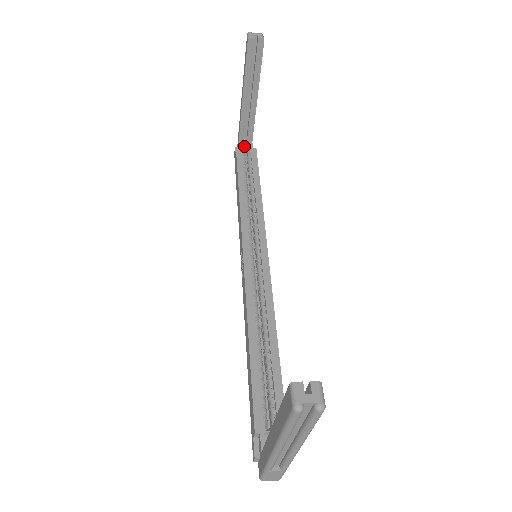
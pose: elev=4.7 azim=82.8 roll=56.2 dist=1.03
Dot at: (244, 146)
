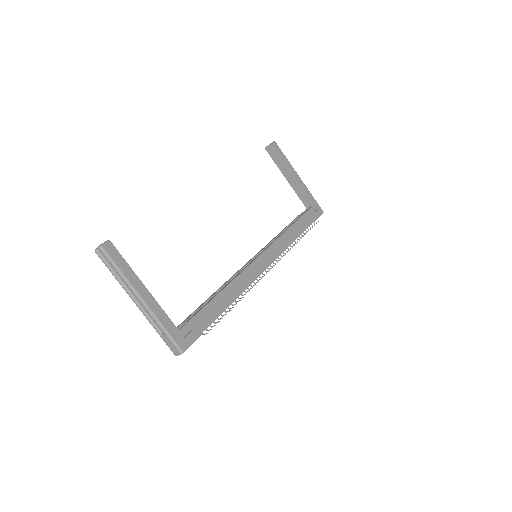
Dot at: occluded
